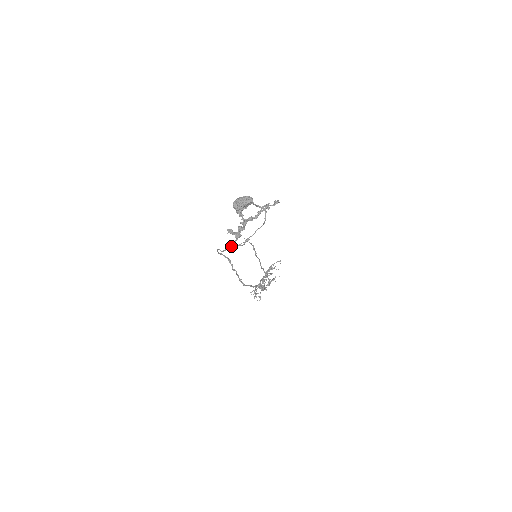
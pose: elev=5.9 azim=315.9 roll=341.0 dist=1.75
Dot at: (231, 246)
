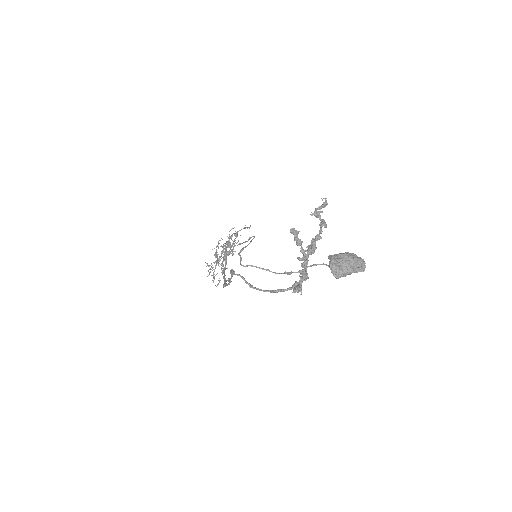
Dot at: (274, 292)
